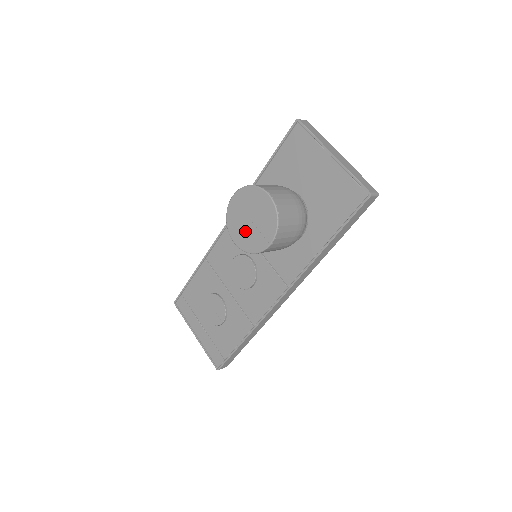
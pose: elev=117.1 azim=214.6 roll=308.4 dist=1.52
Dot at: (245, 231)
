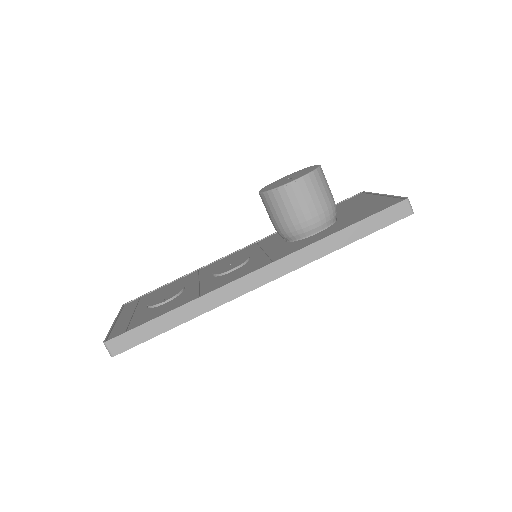
Dot at: (277, 184)
